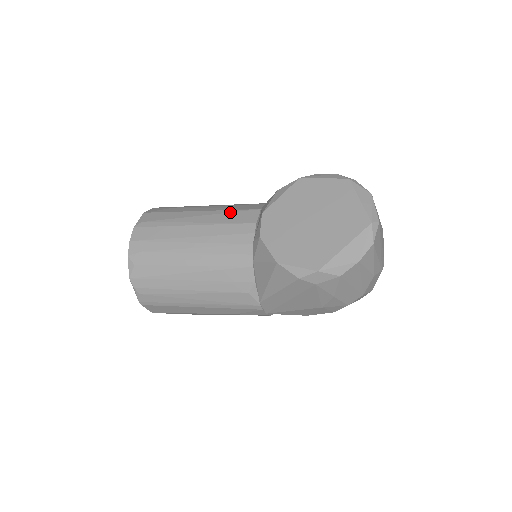
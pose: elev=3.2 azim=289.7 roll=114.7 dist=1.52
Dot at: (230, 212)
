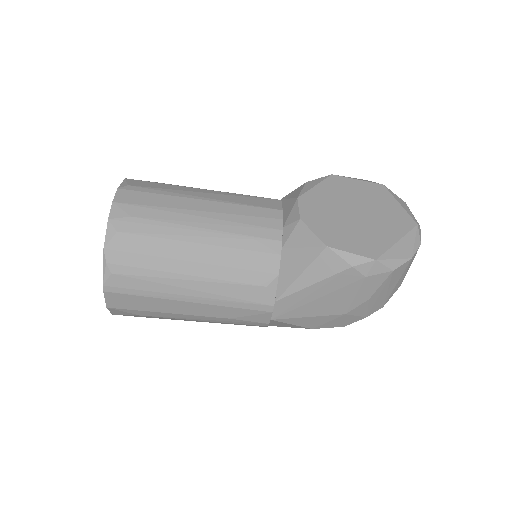
Dot at: (246, 196)
